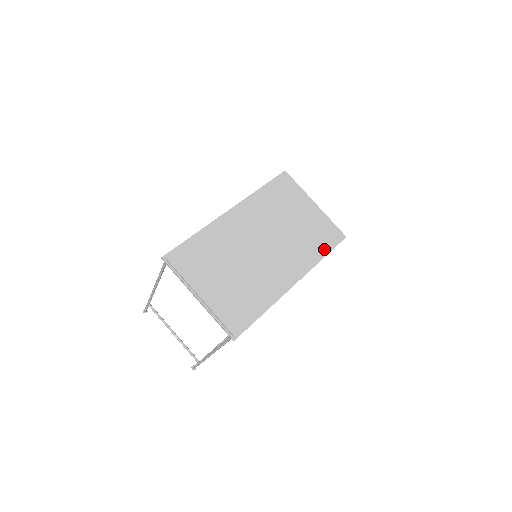
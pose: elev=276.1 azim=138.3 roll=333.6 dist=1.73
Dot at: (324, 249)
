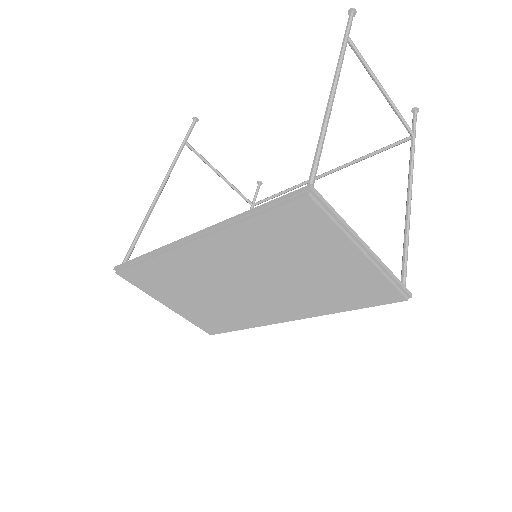
Dot at: (352, 306)
